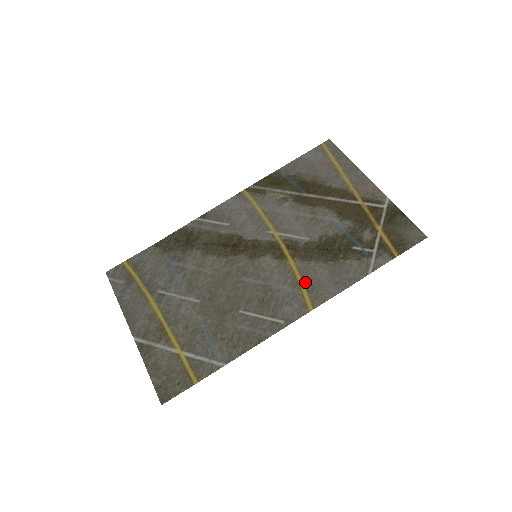
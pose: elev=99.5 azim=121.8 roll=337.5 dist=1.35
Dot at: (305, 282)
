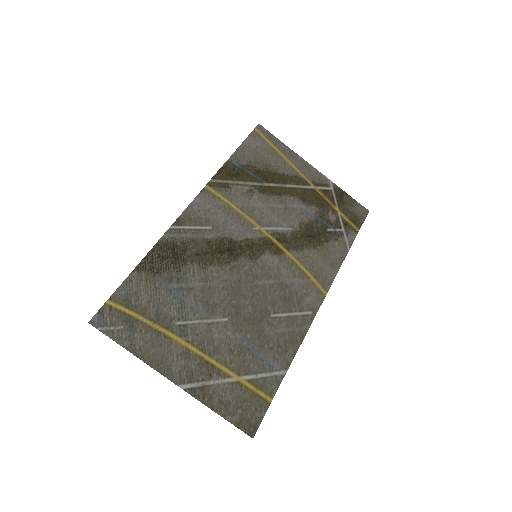
Dot at: (310, 270)
